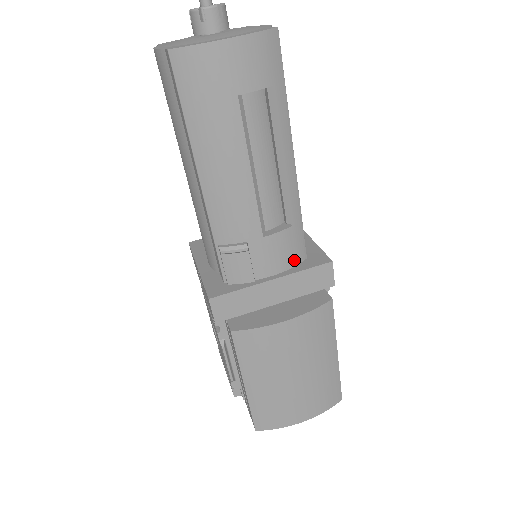
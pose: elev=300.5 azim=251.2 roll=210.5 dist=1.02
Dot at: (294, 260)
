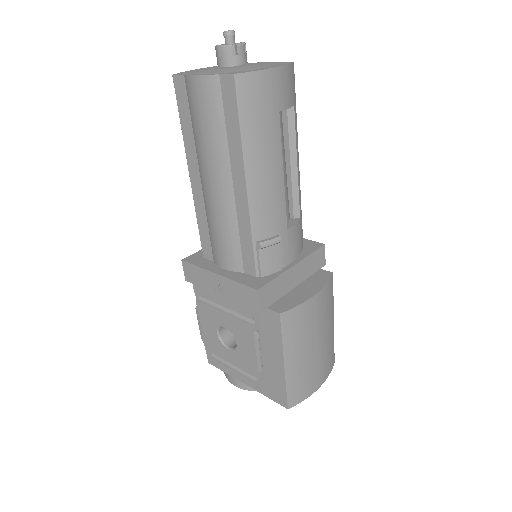
Dot at: (300, 248)
